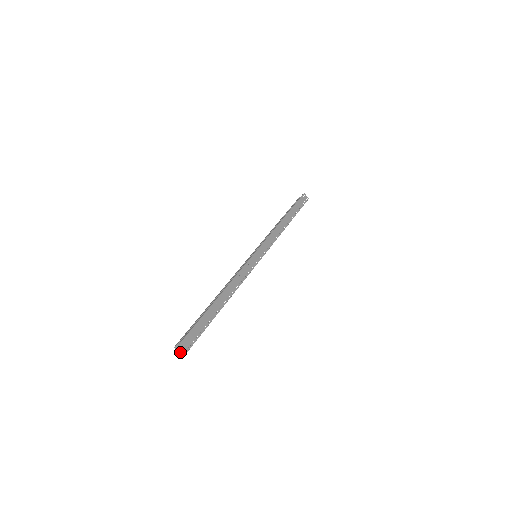
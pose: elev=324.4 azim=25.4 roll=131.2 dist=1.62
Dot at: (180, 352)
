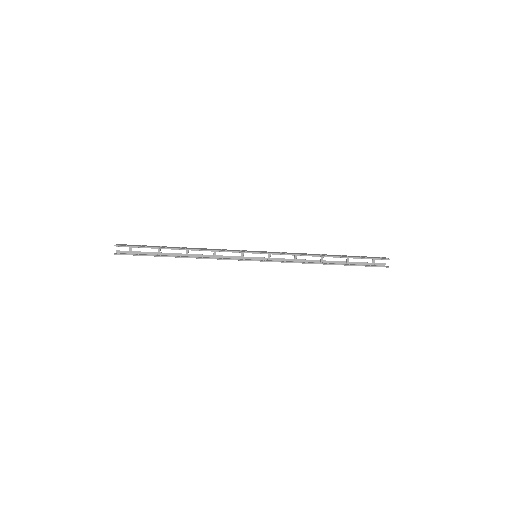
Dot at: (116, 254)
